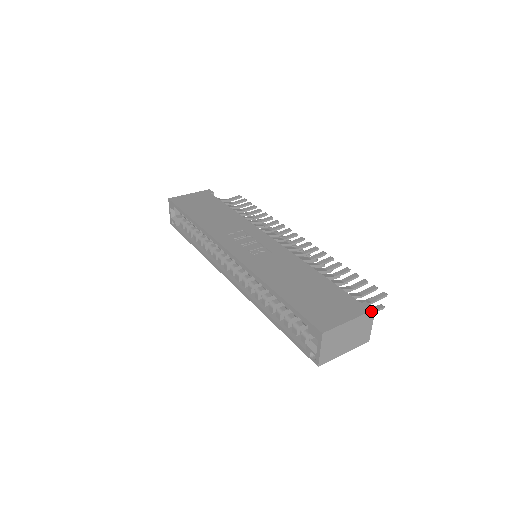
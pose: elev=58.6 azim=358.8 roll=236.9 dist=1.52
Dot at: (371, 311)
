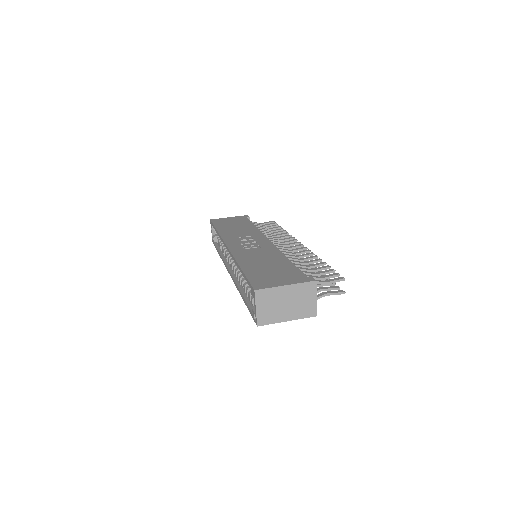
Dot at: (311, 282)
